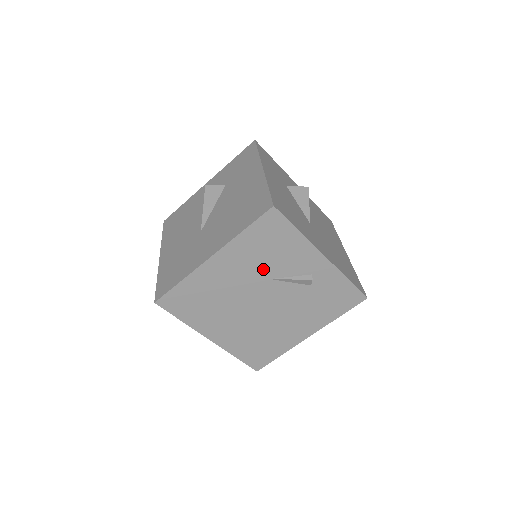
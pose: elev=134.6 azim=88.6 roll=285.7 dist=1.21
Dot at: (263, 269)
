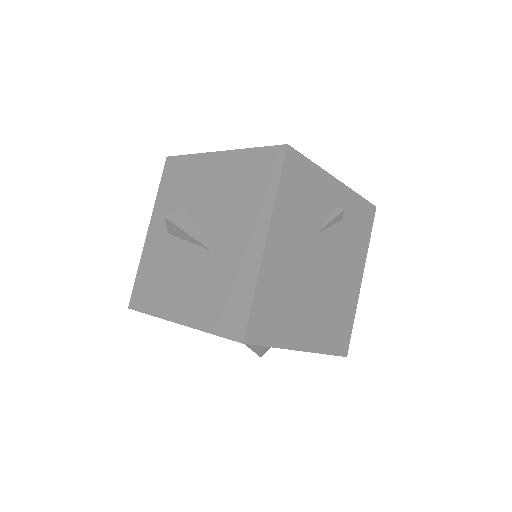
Dot at: (307, 226)
